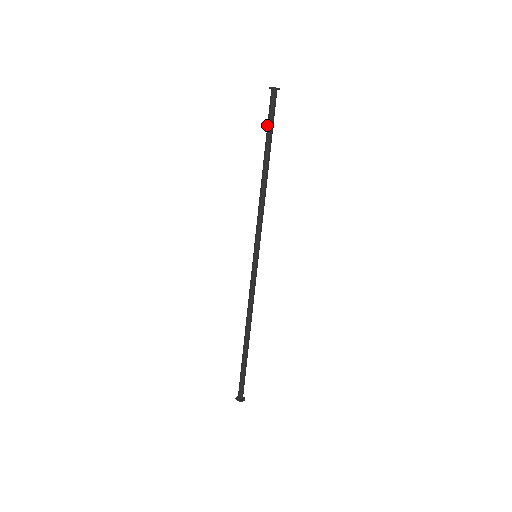
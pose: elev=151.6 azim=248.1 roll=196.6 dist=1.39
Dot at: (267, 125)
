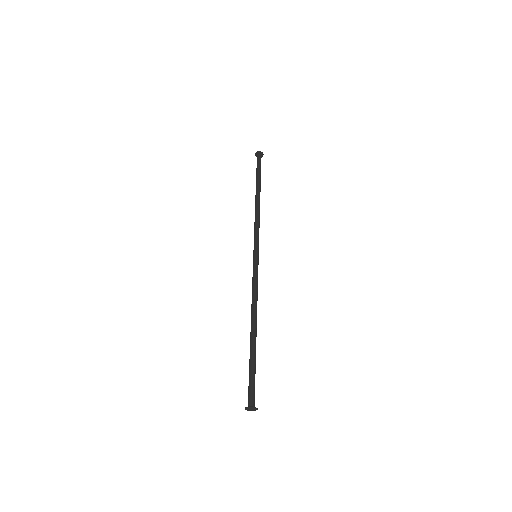
Dot at: (256, 172)
